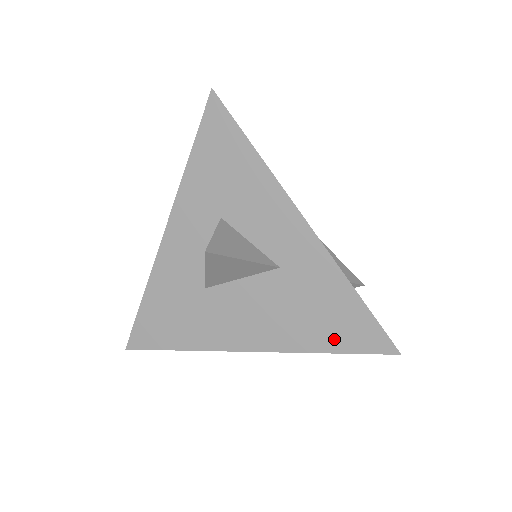
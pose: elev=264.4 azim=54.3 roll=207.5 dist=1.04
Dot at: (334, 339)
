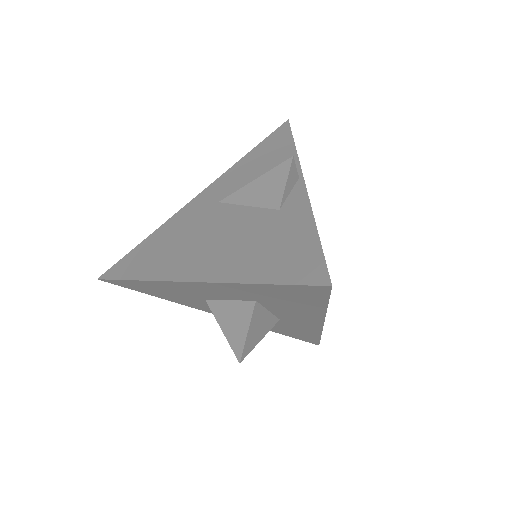
Dot at: (285, 333)
